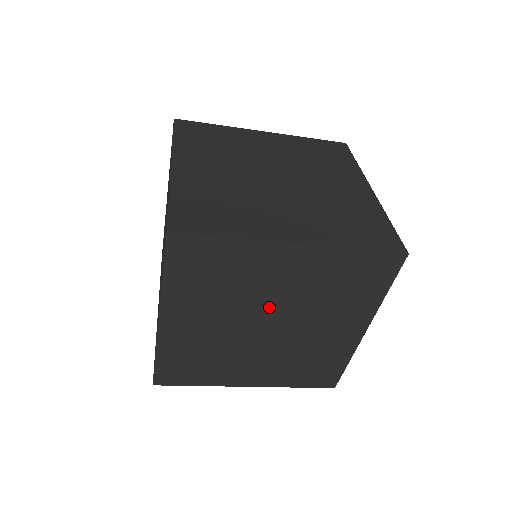
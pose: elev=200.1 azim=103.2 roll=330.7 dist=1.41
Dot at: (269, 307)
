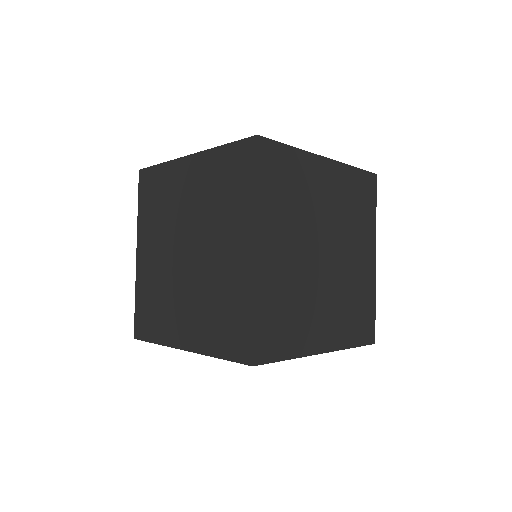
Dot at: occluded
